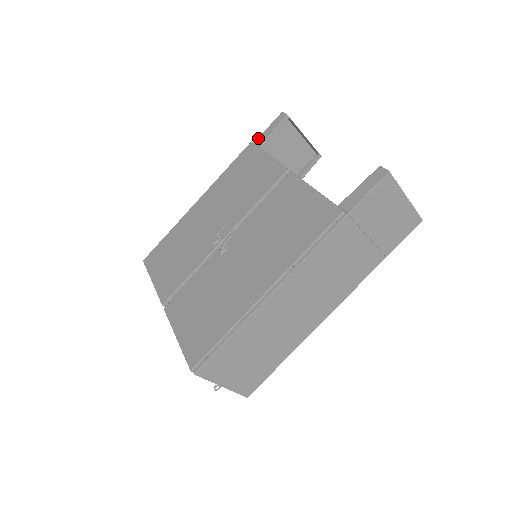
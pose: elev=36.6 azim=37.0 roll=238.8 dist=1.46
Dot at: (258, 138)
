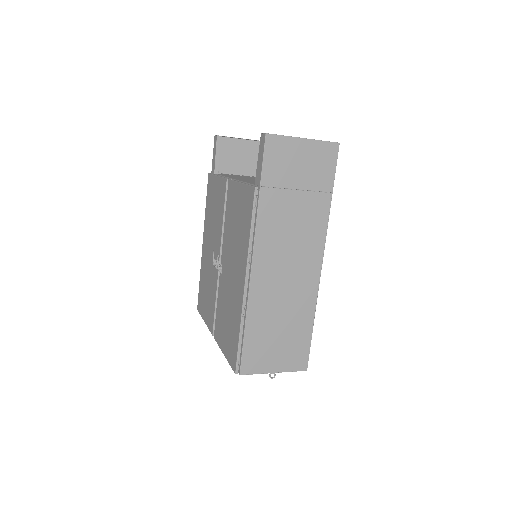
Dot at: (212, 167)
